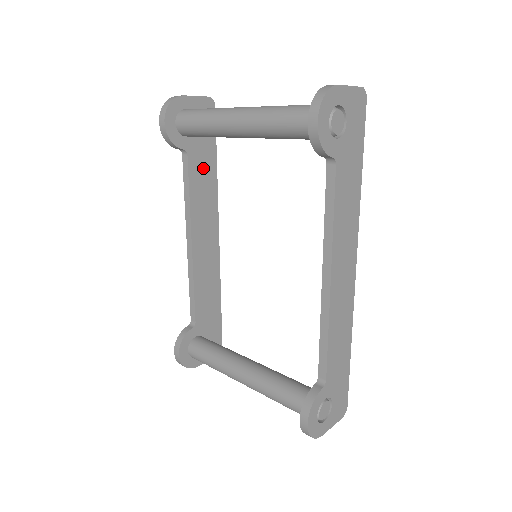
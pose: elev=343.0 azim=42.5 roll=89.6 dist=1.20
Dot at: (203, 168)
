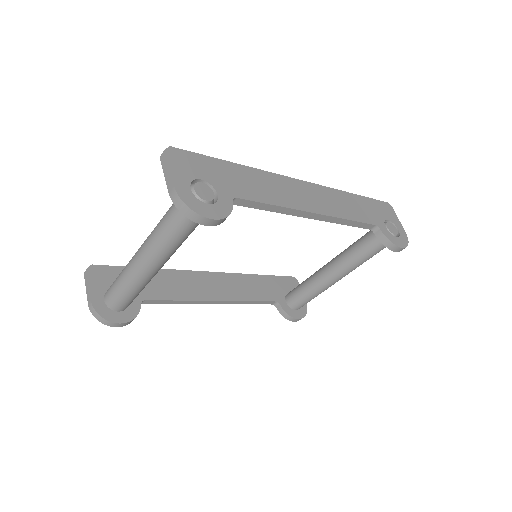
Dot at: (154, 284)
